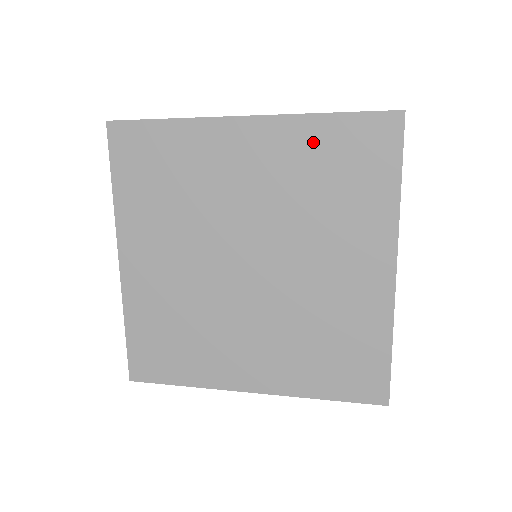
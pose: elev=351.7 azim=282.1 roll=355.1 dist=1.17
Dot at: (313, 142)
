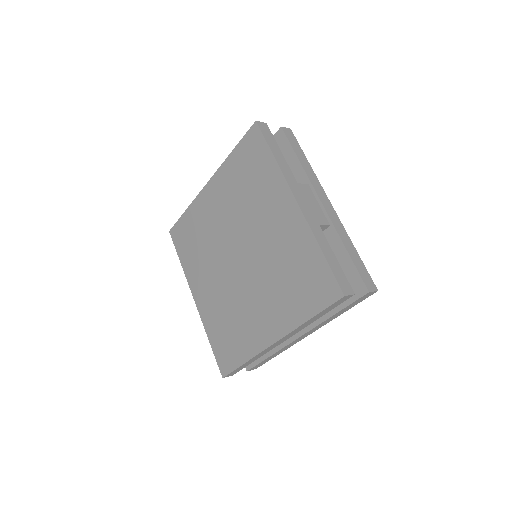
Dot at: (304, 251)
